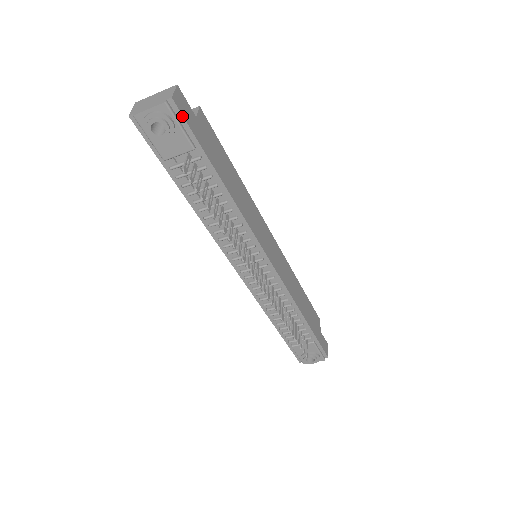
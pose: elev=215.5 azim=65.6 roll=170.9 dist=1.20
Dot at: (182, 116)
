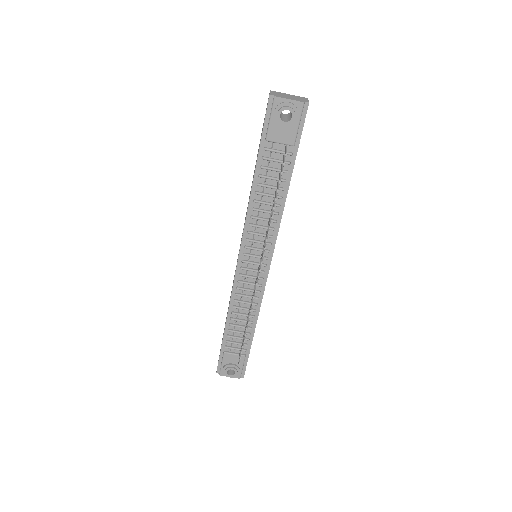
Dot at: occluded
